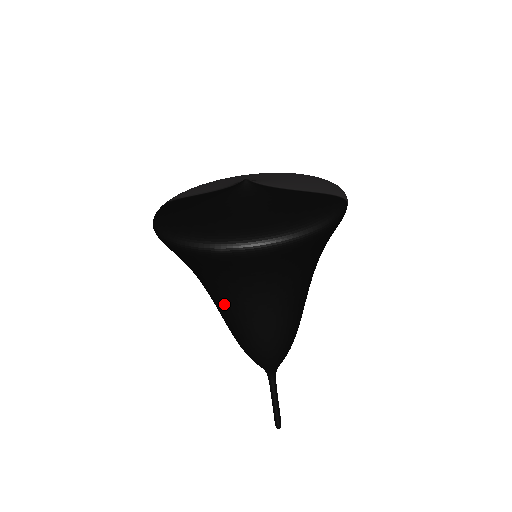
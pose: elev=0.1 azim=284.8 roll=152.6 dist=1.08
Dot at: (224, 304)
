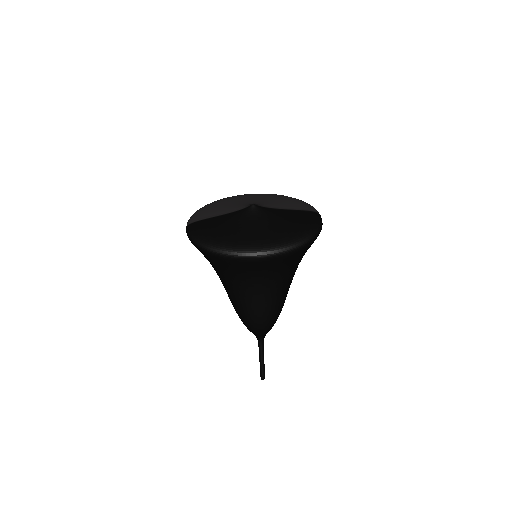
Dot at: (244, 292)
